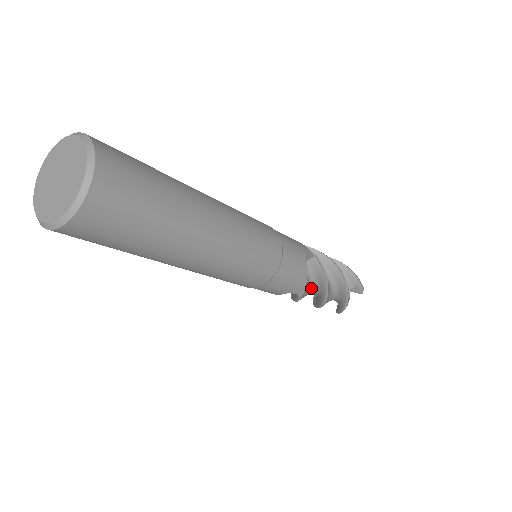
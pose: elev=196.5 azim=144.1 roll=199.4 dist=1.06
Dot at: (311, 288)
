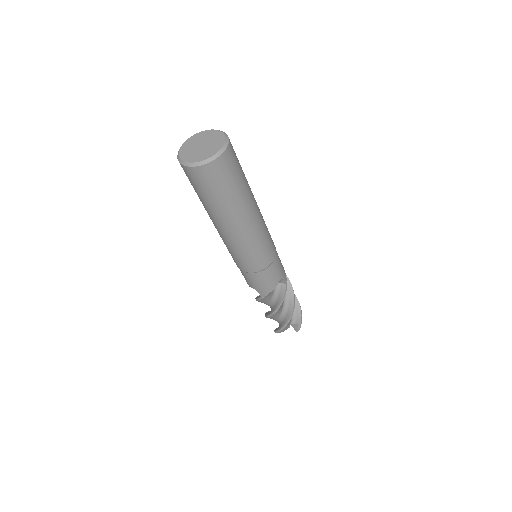
Dot at: (271, 301)
